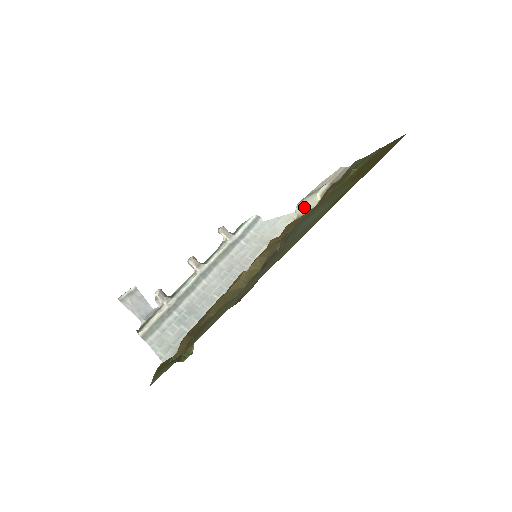
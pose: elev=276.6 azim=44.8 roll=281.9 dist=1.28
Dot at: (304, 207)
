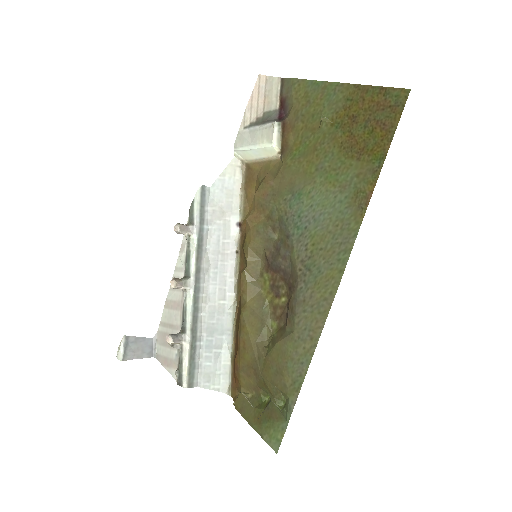
Dot at: (251, 154)
